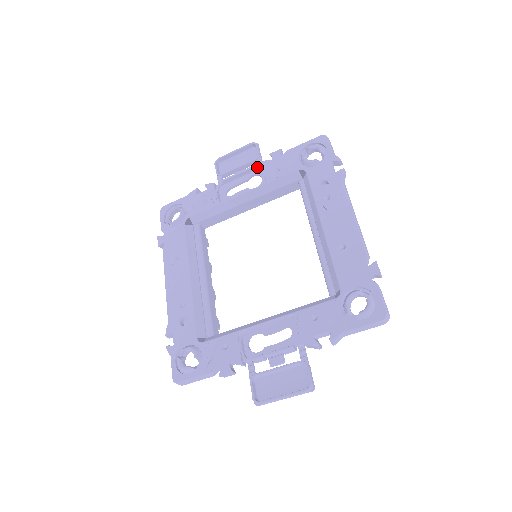
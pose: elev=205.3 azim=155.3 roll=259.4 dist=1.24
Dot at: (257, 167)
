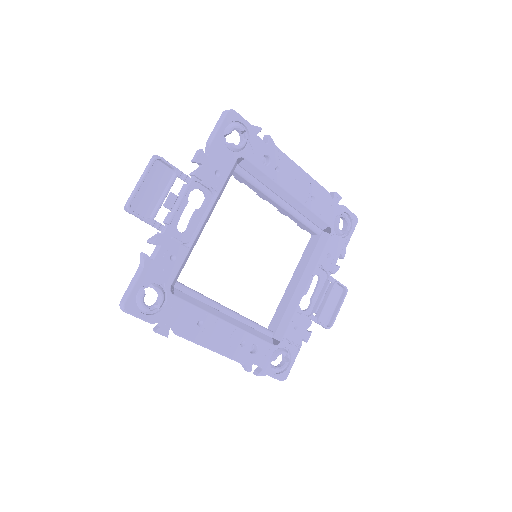
Dot at: (191, 183)
